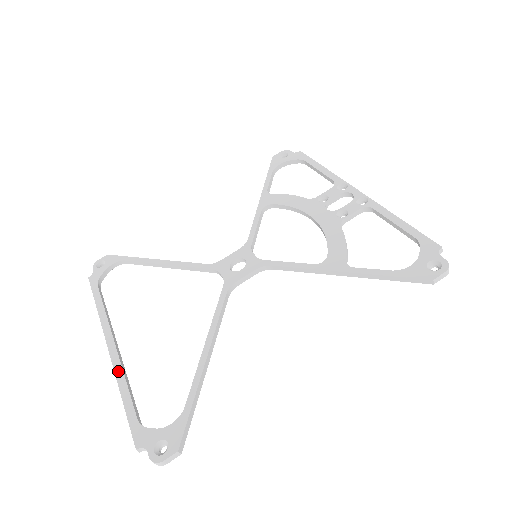
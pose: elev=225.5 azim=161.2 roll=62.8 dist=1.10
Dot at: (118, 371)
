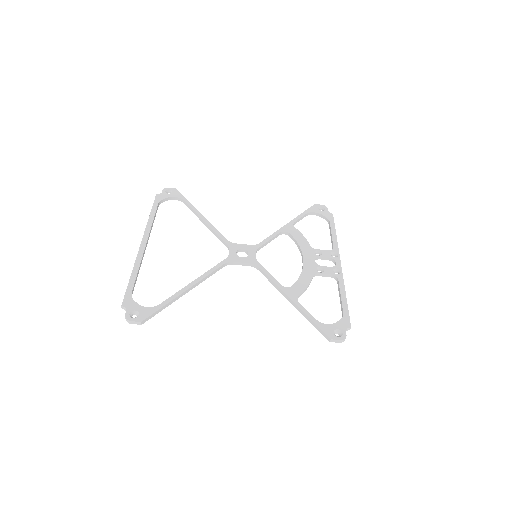
Dot at: (138, 261)
